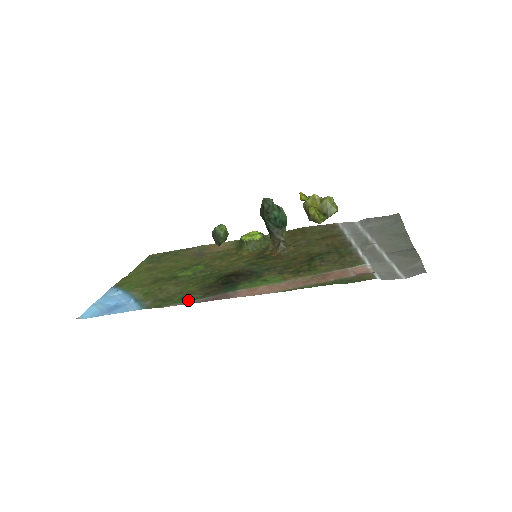
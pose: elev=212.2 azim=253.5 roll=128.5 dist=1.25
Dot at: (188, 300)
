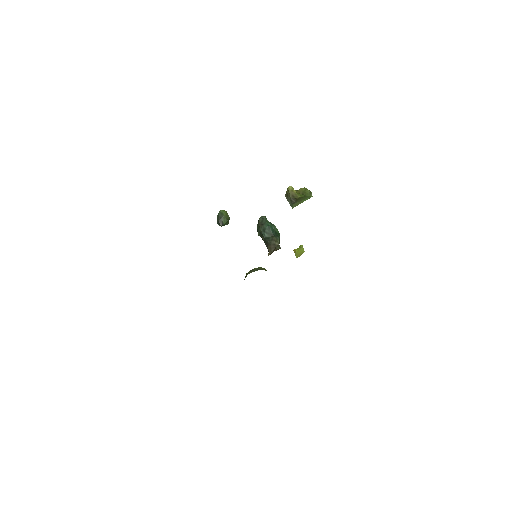
Dot at: occluded
